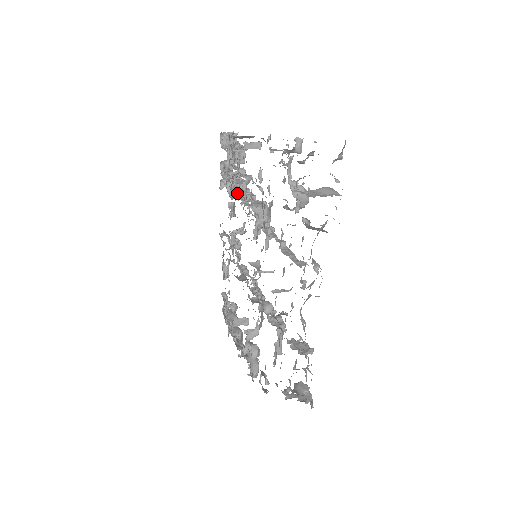
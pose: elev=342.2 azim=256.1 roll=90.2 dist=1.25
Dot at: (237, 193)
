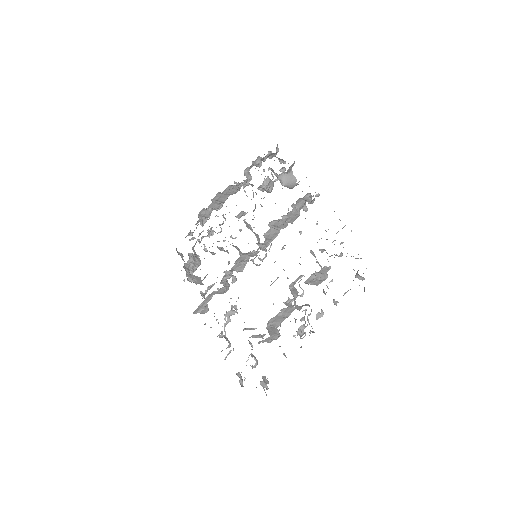
Dot at: occluded
